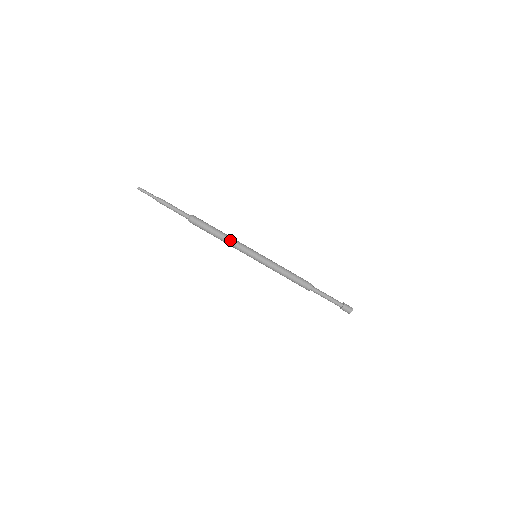
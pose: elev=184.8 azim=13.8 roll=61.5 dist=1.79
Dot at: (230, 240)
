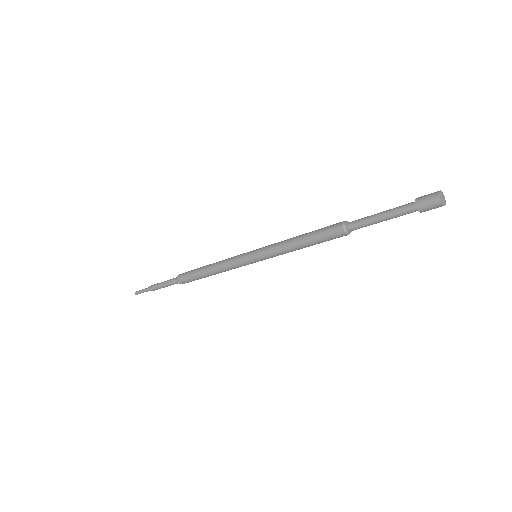
Dot at: (218, 266)
